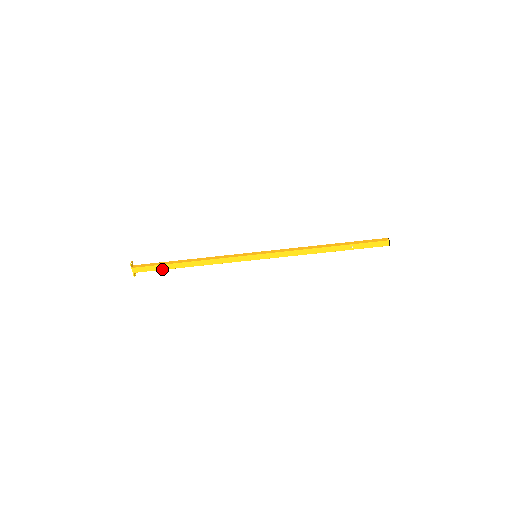
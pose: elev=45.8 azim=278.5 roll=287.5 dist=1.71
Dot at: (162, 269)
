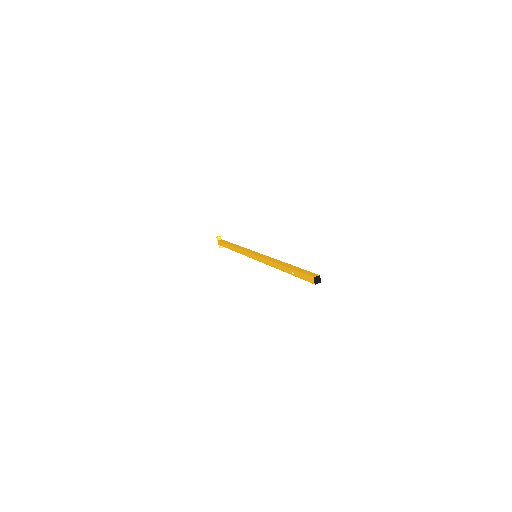
Dot at: (226, 247)
